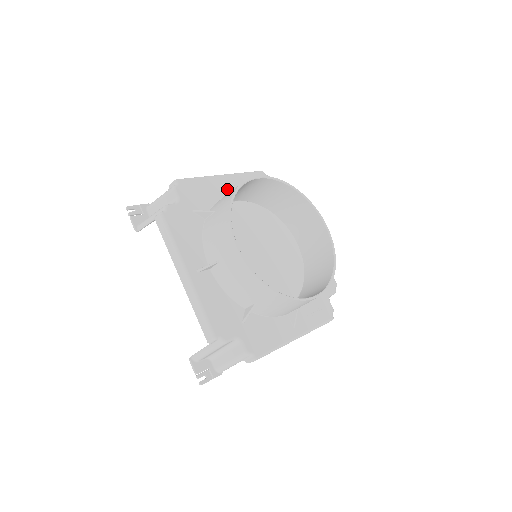
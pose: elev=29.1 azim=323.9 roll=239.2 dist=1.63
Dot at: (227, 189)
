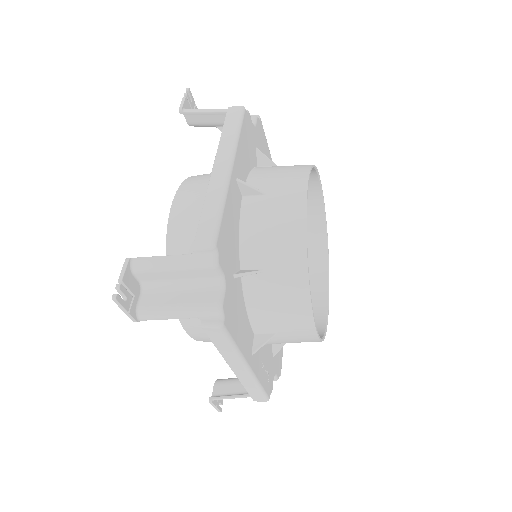
Dot at: occluded
